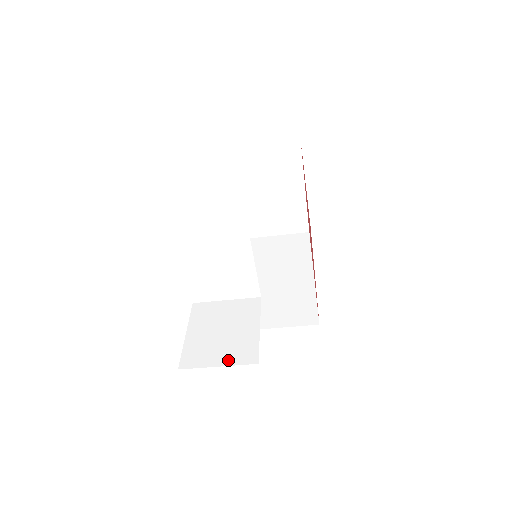
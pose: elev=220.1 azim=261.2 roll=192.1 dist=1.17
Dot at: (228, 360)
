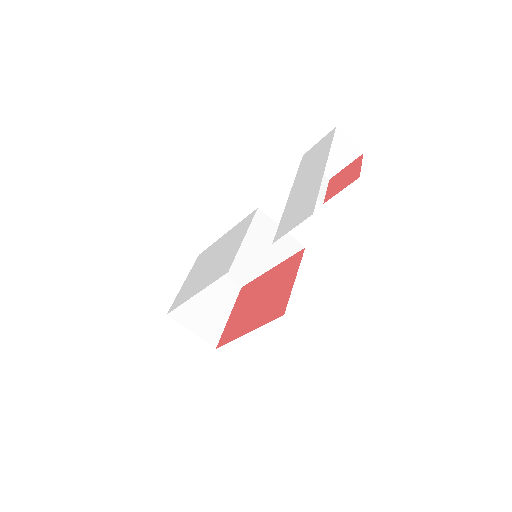
Dot at: occluded
